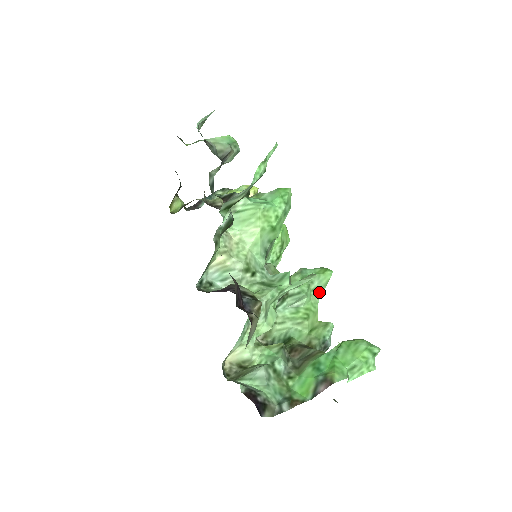
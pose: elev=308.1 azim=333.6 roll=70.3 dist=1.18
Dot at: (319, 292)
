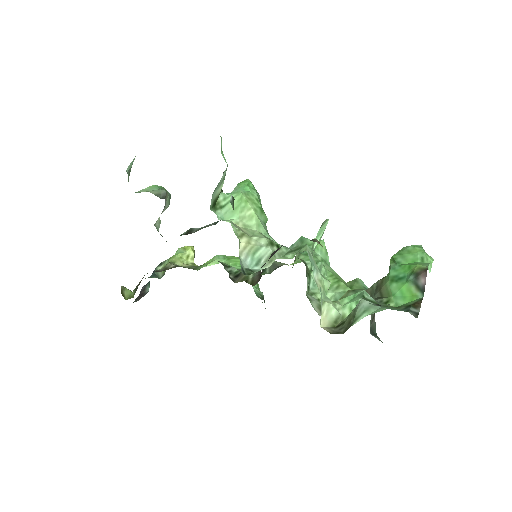
Dot at: (327, 262)
